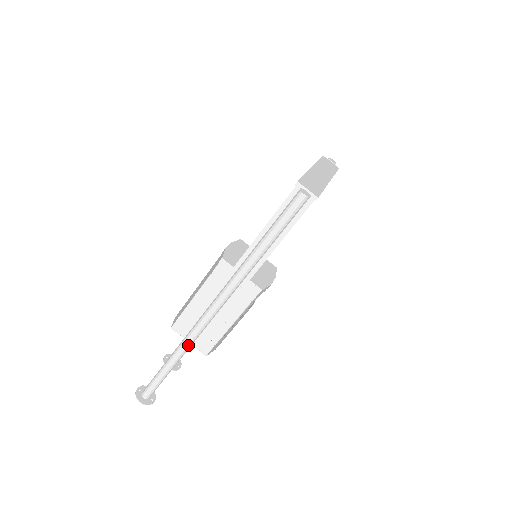
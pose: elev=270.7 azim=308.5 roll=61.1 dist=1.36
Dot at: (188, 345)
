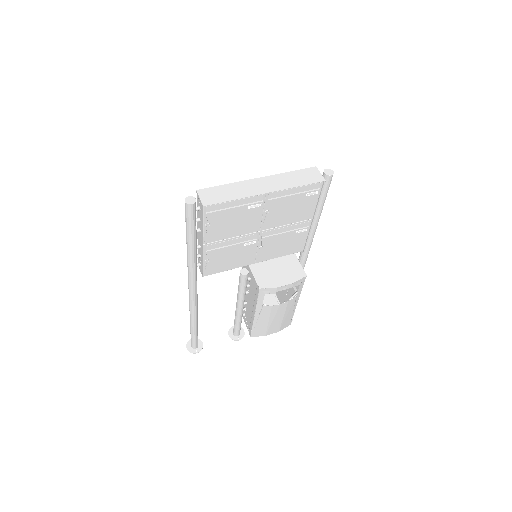
Dot at: (191, 313)
